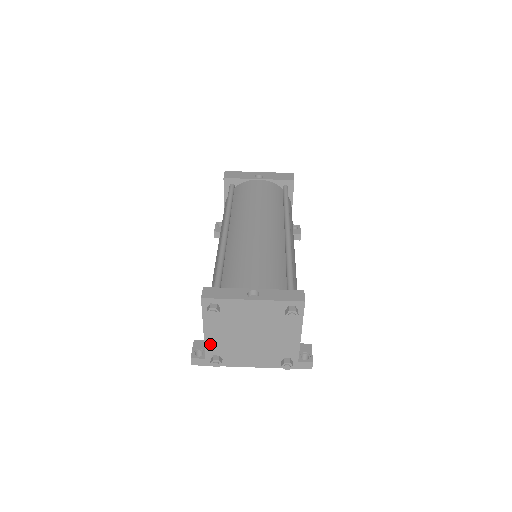
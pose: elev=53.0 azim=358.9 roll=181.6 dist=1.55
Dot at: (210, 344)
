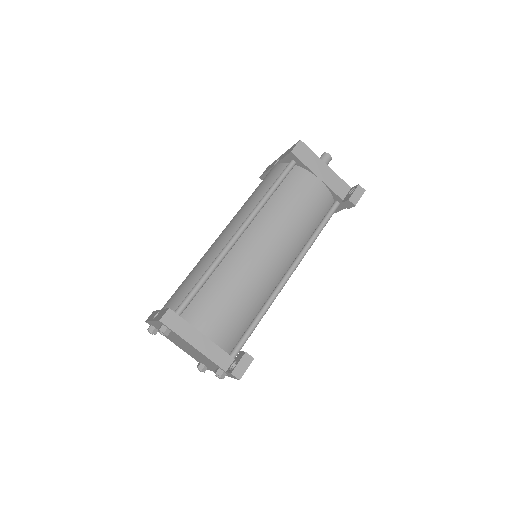
Dot at: (188, 353)
